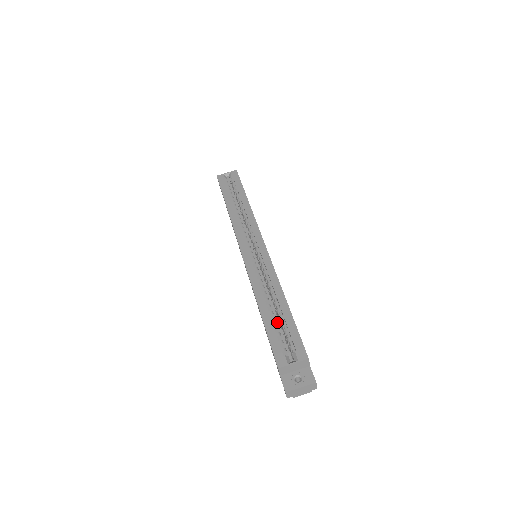
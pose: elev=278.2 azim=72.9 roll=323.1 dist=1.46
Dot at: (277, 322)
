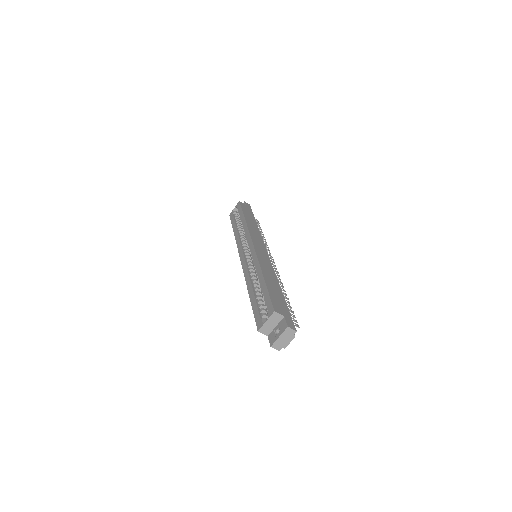
Dot at: occluded
